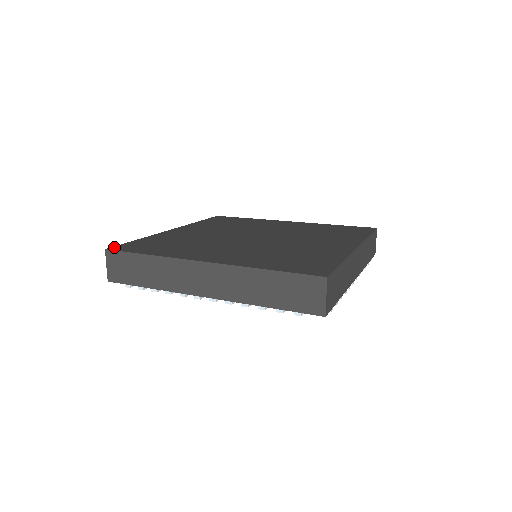
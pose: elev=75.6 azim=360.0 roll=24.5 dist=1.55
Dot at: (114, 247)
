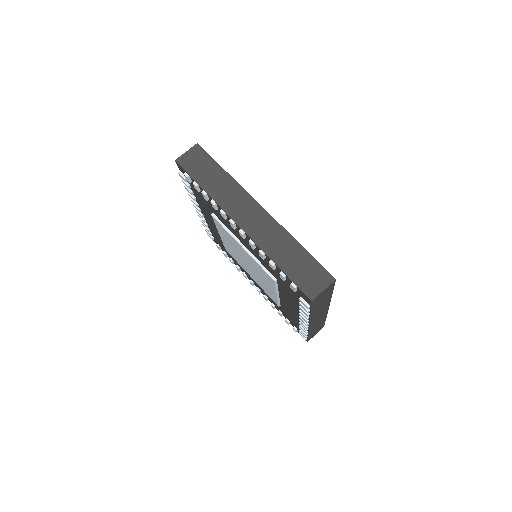
Dot at: occluded
